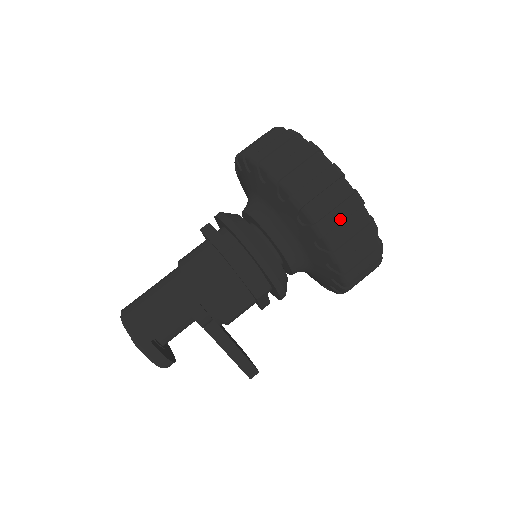
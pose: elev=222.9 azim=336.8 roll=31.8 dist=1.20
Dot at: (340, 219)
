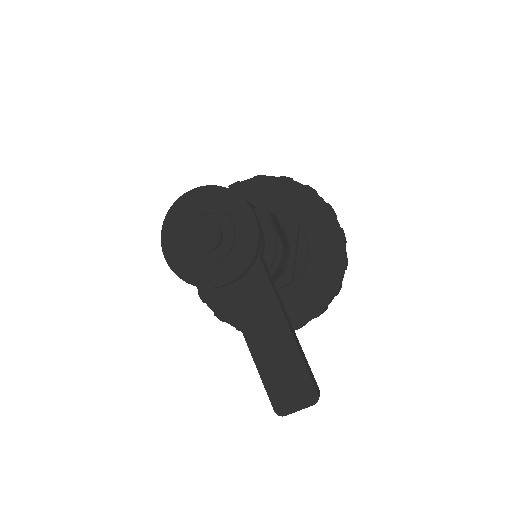
Dot at: occluded
